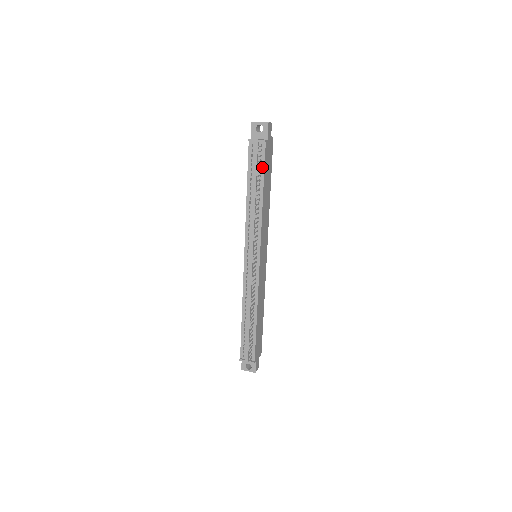
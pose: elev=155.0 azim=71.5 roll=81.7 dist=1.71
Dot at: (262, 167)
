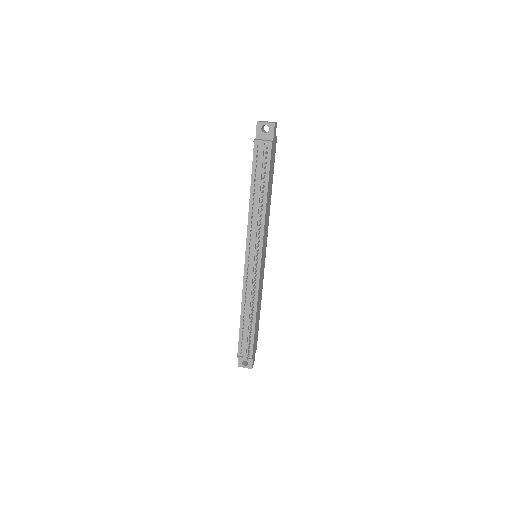
Dot at: (267, 169)
